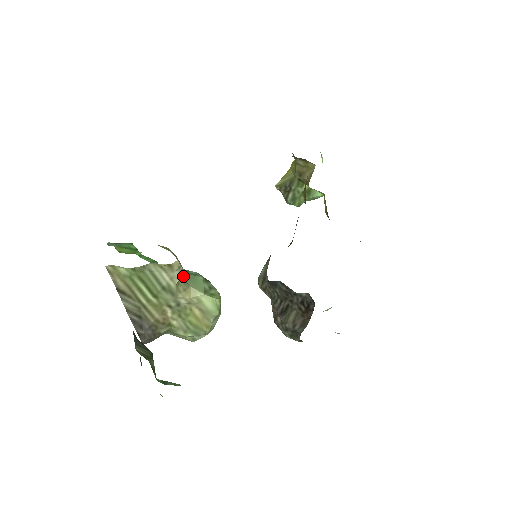
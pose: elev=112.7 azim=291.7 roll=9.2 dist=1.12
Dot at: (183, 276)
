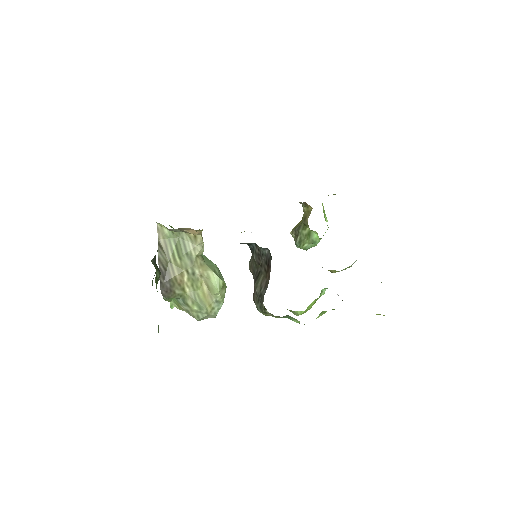
Dot at: (204, 257)
